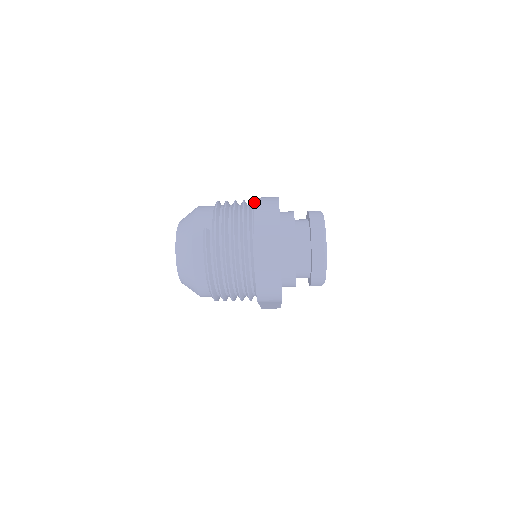
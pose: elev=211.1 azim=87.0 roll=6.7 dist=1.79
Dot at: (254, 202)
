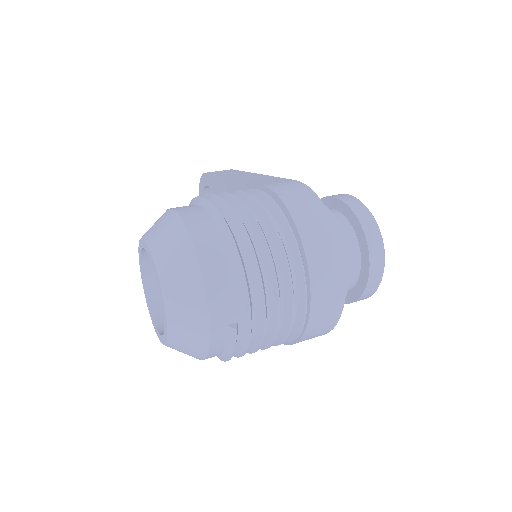
Dot at: (306, 257)
